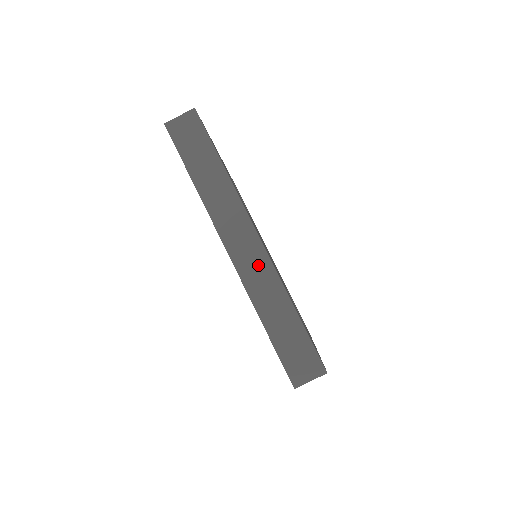
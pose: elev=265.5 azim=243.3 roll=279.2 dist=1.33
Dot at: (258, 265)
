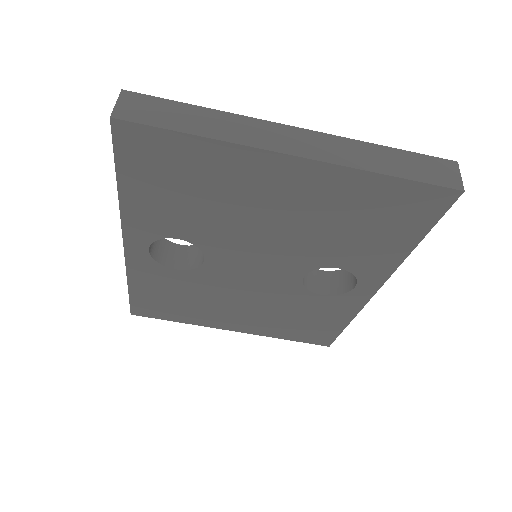
Dot at: (325, 144)
